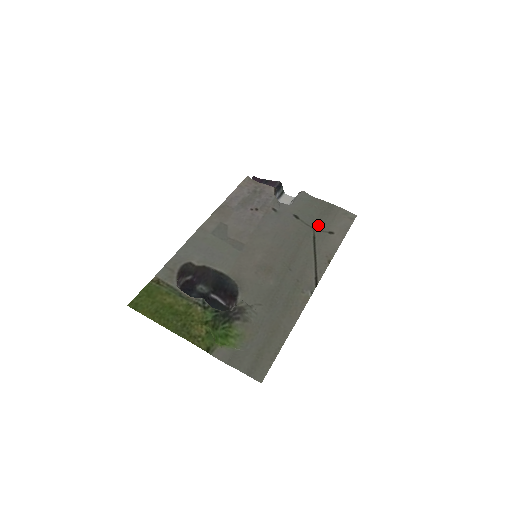
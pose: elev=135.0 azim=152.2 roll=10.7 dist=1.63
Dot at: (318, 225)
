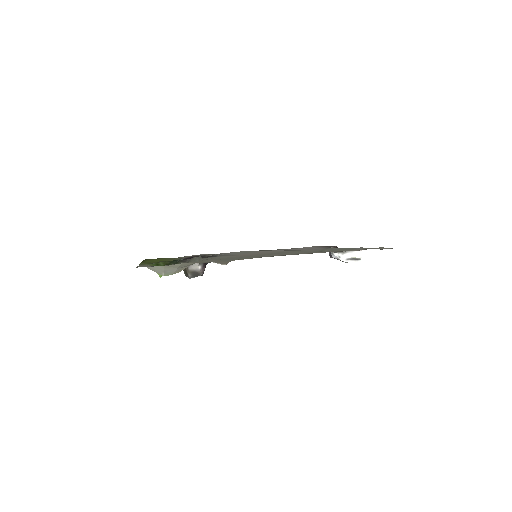
Dot at: (339, 250)
